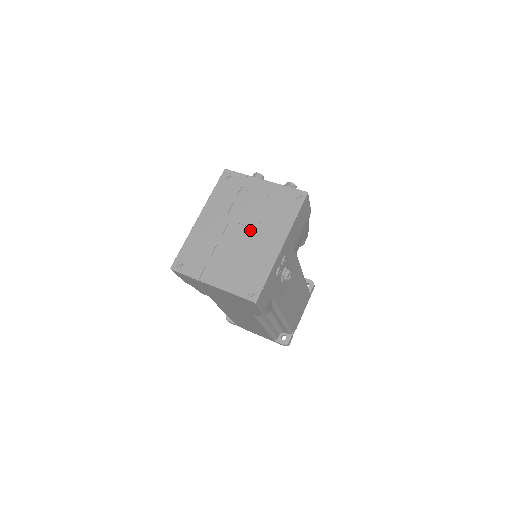
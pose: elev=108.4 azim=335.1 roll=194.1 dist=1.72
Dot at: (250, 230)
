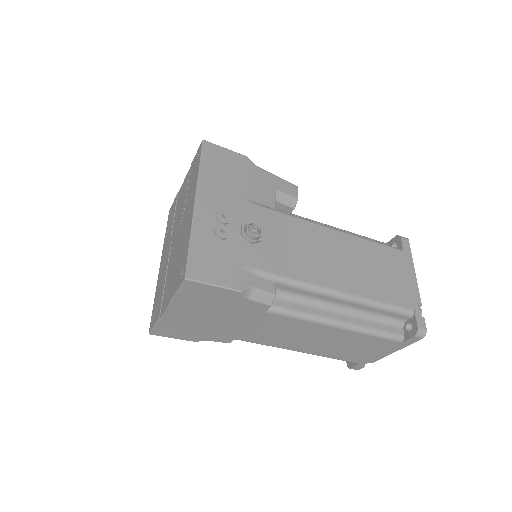
Dot at: (180, 226)
